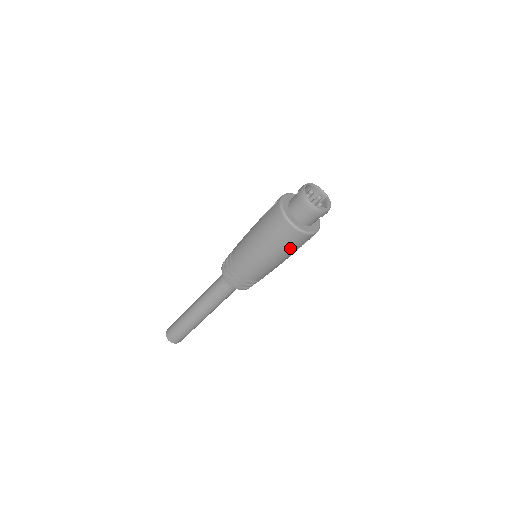
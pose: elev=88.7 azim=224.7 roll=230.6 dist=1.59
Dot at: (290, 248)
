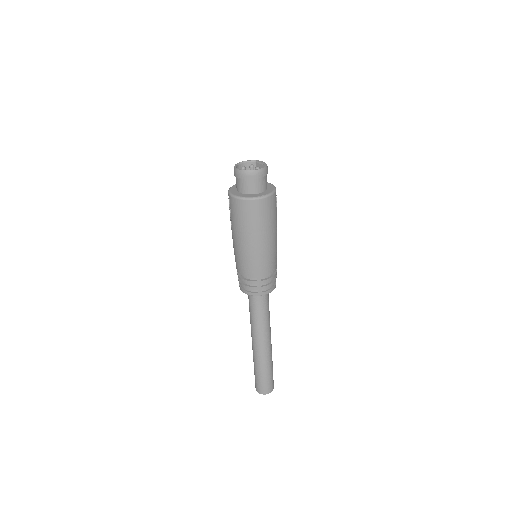
Dot at: (271, 218)
